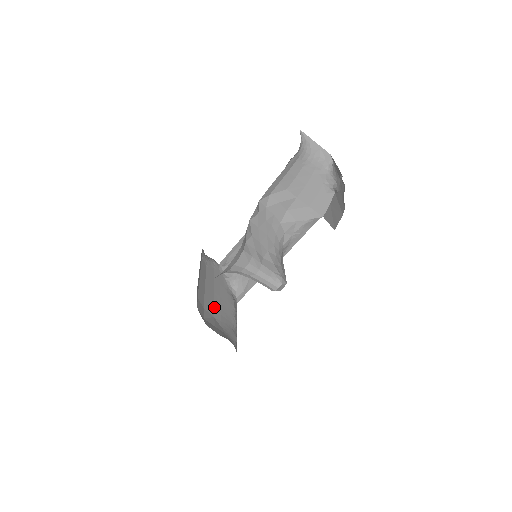
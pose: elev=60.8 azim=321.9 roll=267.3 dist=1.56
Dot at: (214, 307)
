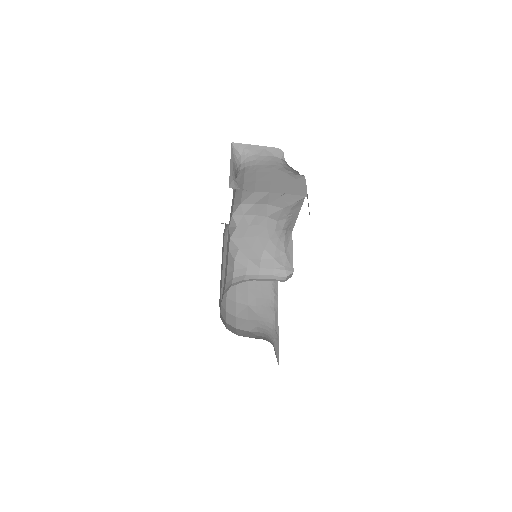
Dot at: (248, 292)
